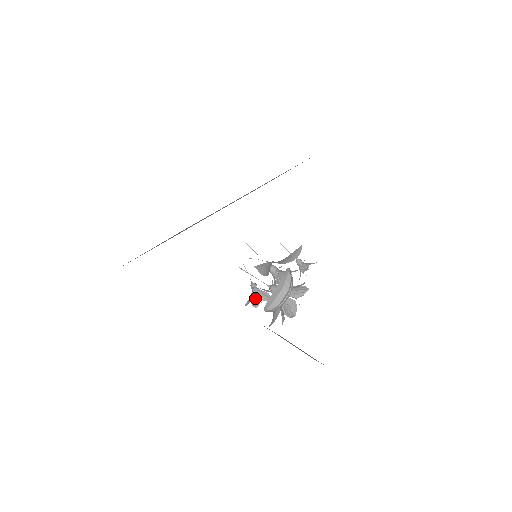
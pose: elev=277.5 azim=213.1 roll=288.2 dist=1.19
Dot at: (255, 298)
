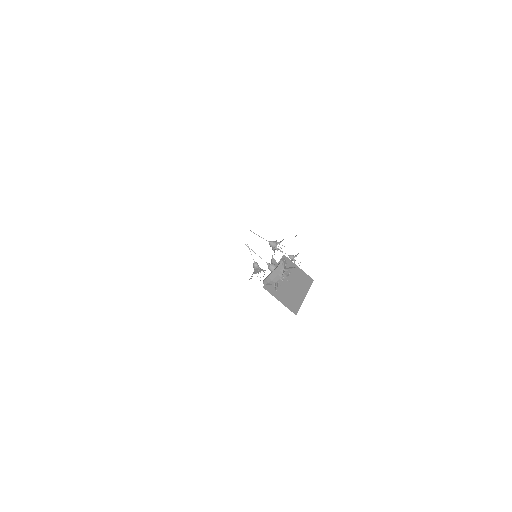
Dot at: (257, 270)
